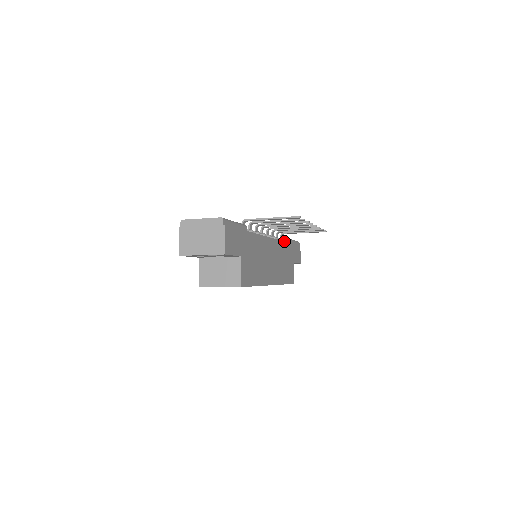
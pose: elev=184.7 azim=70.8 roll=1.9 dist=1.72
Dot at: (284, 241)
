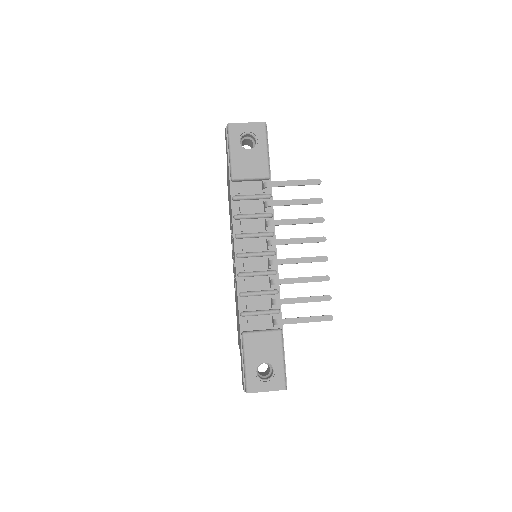
Dot at: occluded
